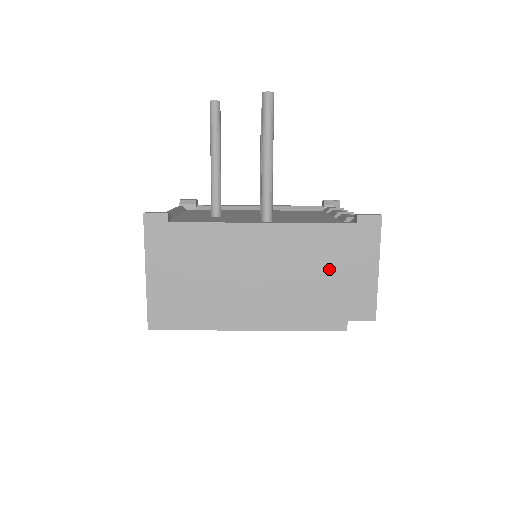
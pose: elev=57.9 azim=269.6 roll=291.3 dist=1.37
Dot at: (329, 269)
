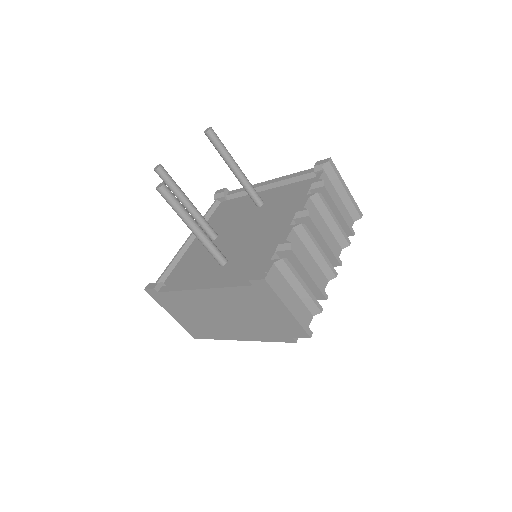
Dot at: (257, 311)
